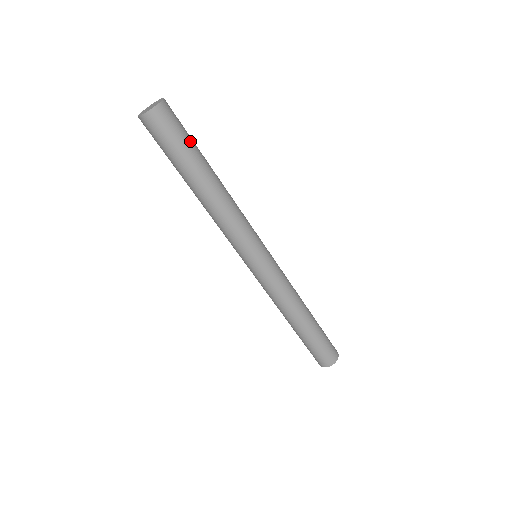
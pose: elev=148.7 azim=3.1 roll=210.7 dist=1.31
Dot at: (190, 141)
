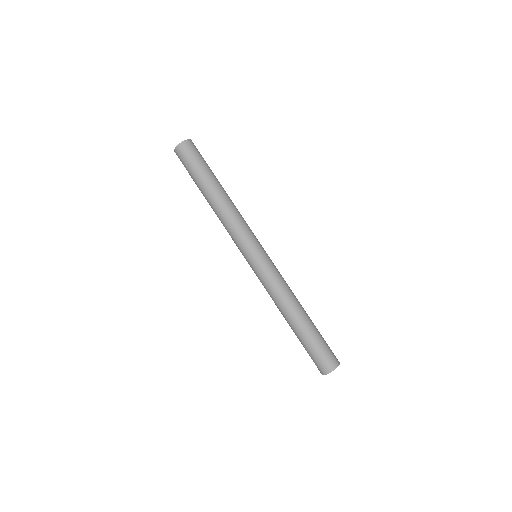
Dot at: (205, 165)
